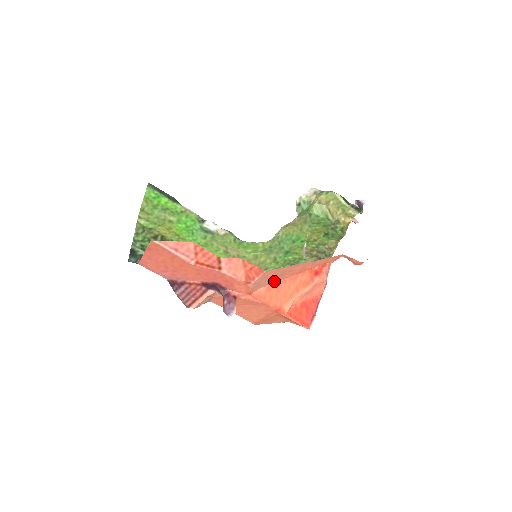
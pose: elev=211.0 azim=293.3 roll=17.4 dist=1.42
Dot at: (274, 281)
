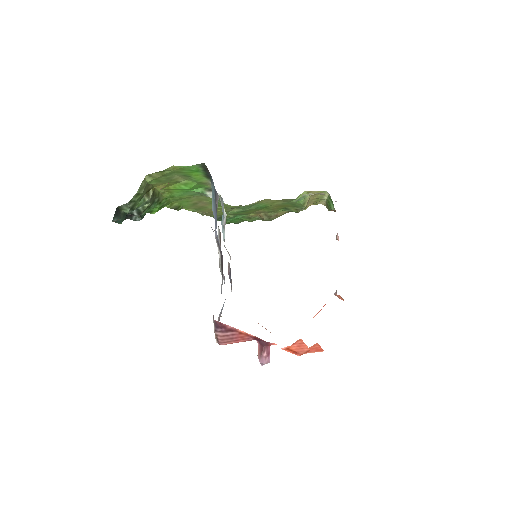
Dot at: occluded
